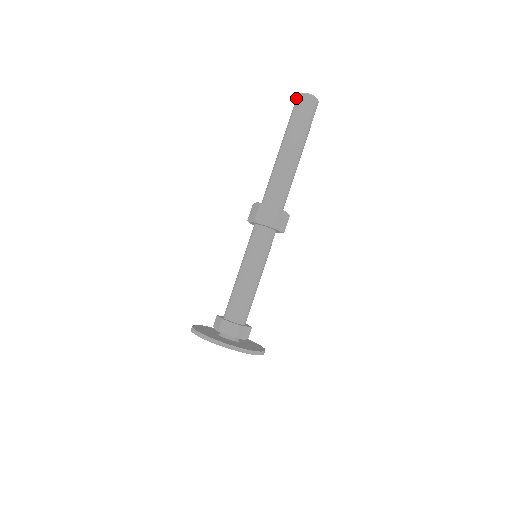
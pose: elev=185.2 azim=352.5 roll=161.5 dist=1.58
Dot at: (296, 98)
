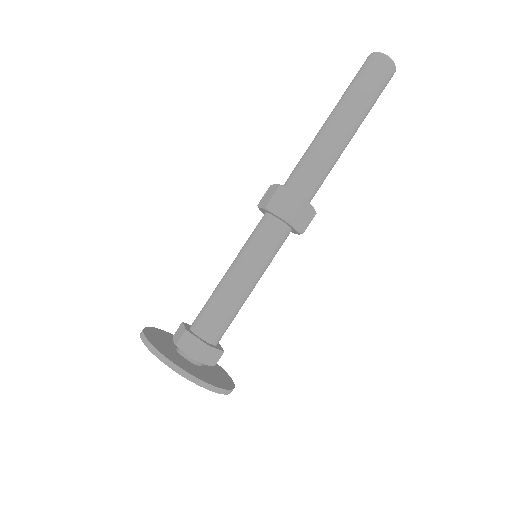
Dot at: (378, 56)
